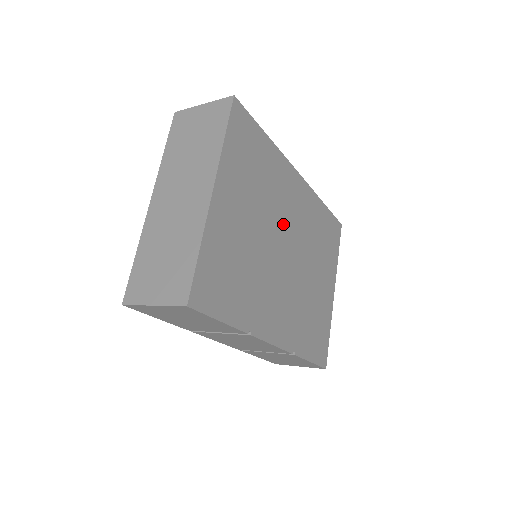
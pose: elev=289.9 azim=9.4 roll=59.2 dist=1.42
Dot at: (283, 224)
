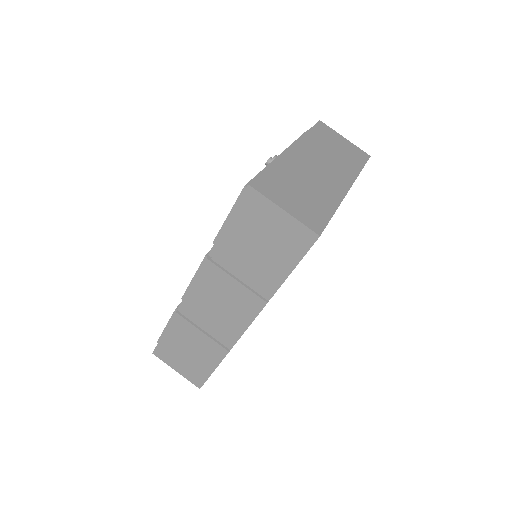
Dot at: occluded
